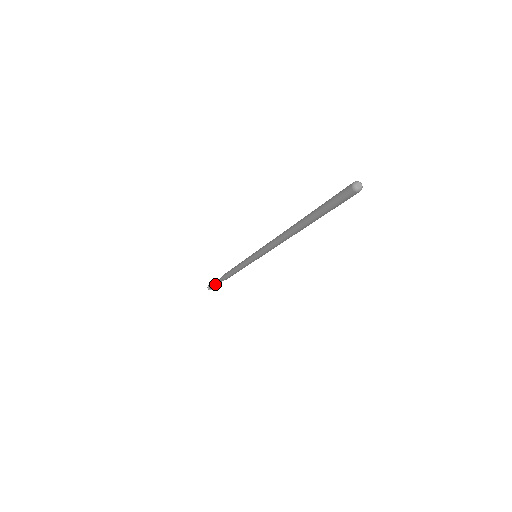
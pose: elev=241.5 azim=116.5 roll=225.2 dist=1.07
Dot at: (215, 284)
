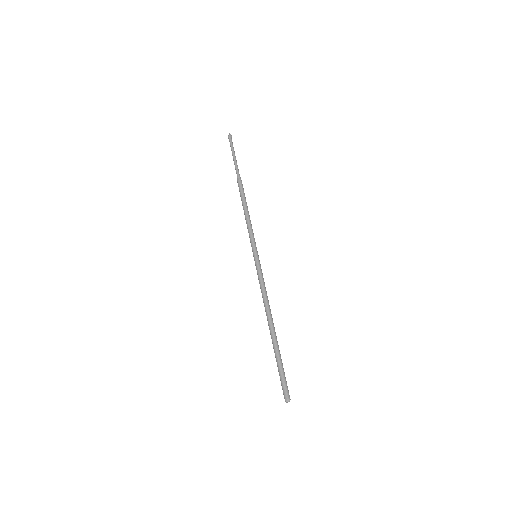
Dot at: (233, 158)
